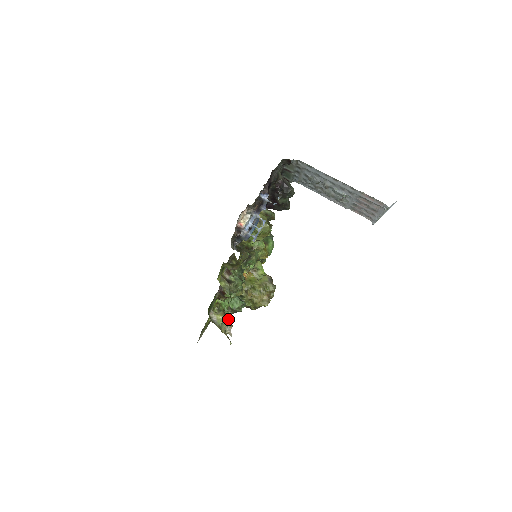
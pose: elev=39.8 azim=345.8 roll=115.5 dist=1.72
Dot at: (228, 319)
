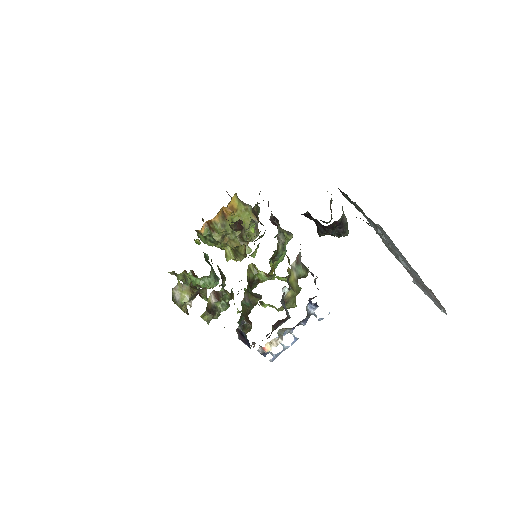
Dot at: (193, 295)
